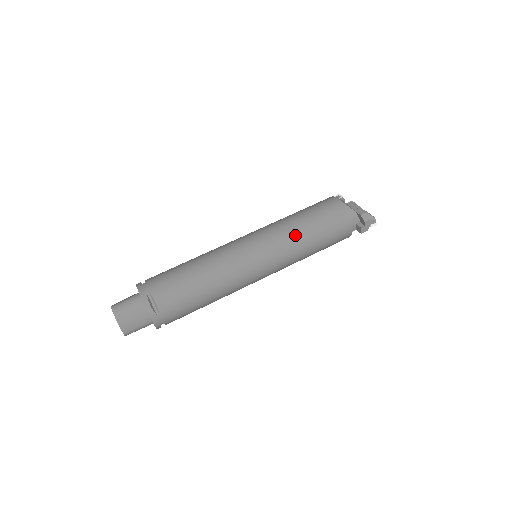
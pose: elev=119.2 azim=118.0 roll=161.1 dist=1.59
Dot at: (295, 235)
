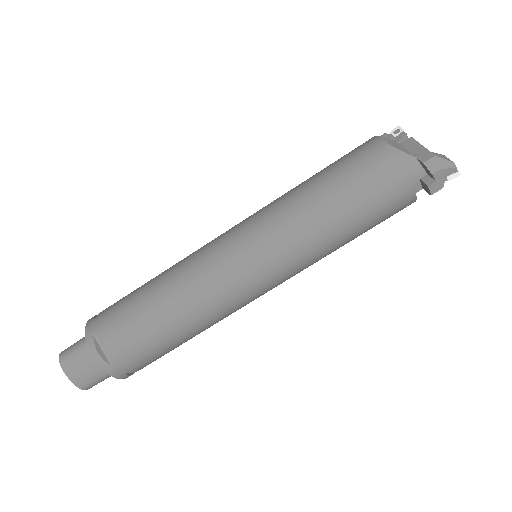
Dot at: (304, 218)
